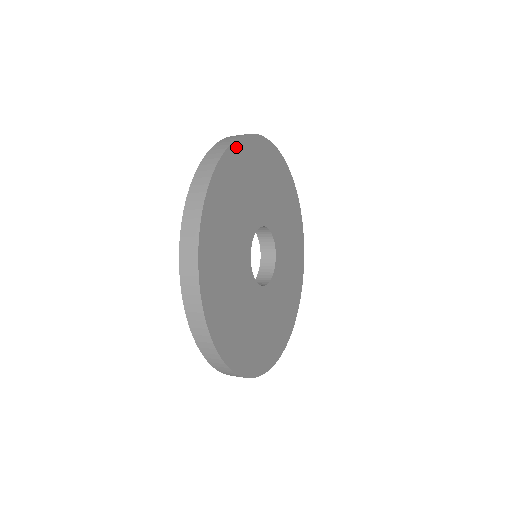
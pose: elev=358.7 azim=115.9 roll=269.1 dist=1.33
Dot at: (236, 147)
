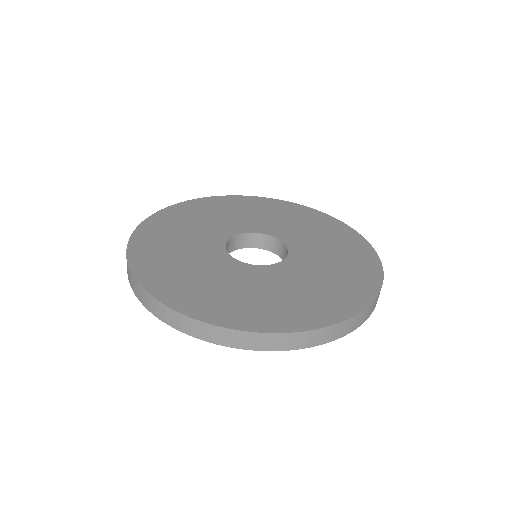
Dot at: (233, 198)
